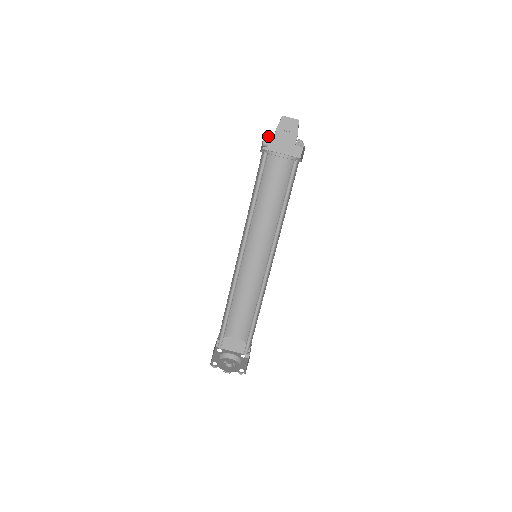
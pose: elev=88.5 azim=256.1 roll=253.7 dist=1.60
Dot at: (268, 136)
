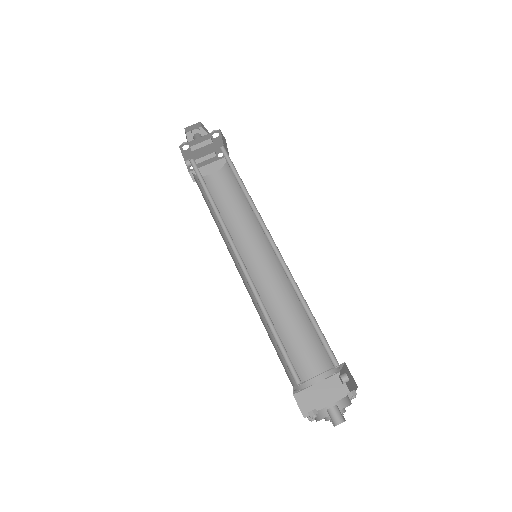
Dot at: (183, 144)
